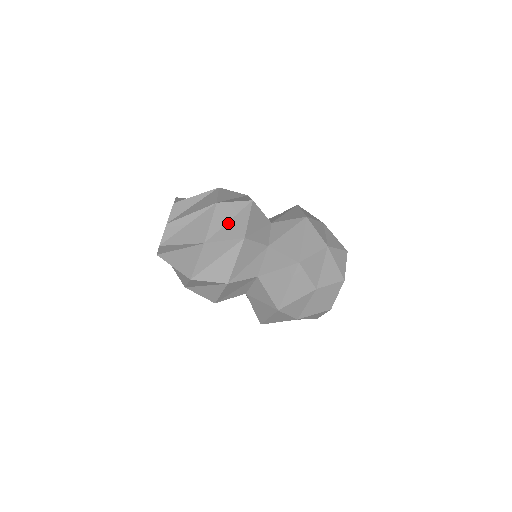
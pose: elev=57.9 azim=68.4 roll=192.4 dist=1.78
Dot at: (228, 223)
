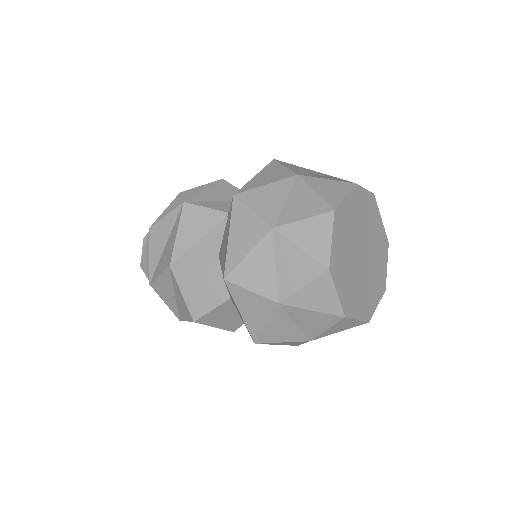
Dot at: occluded
